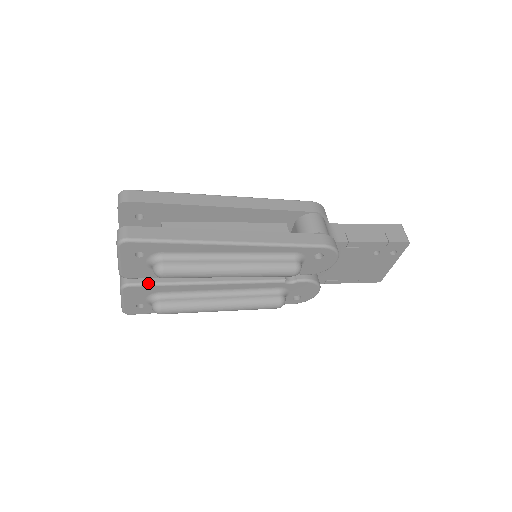
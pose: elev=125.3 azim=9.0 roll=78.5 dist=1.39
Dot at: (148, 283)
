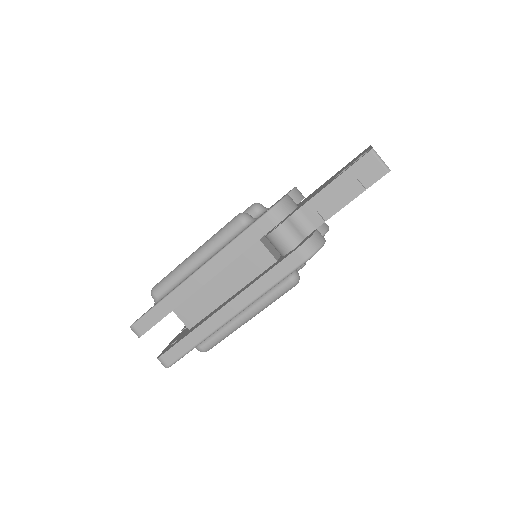
Dot at: occluded
